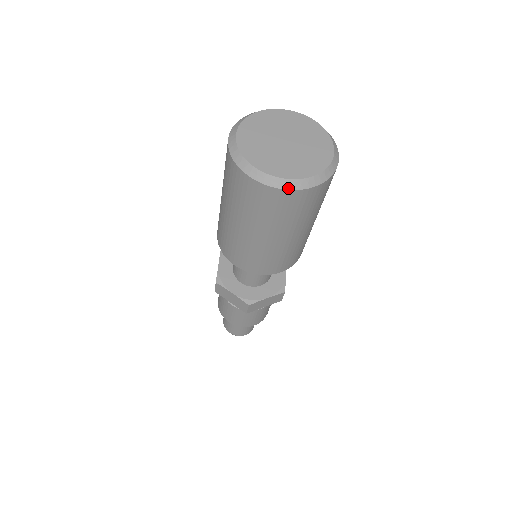
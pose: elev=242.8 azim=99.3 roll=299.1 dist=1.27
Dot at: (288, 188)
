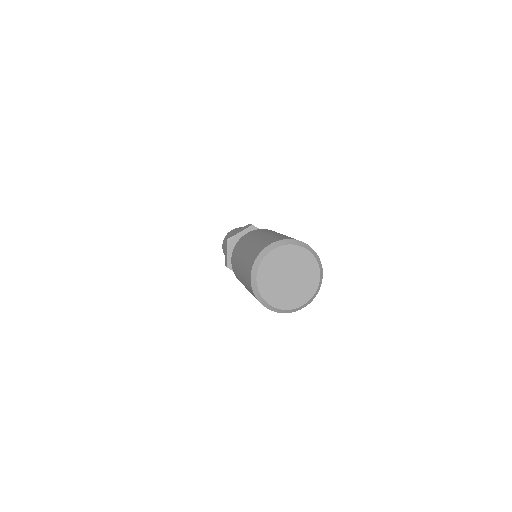
Dot at: (258, 299)
